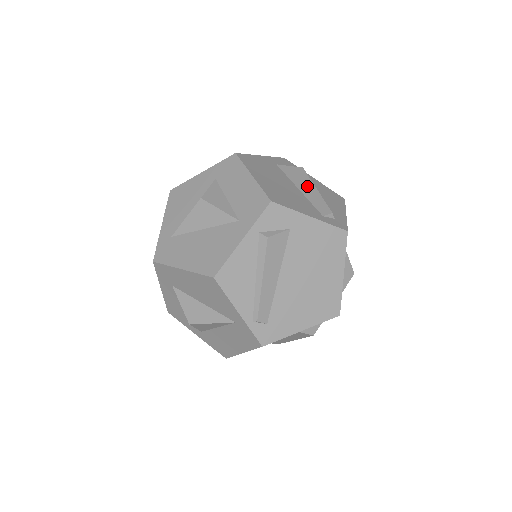
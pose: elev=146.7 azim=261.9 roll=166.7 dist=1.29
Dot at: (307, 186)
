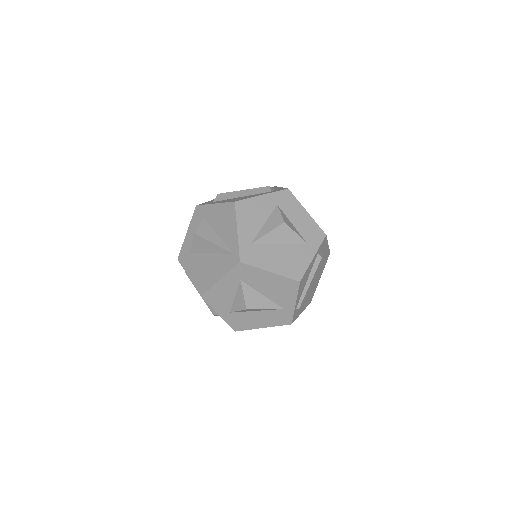
Dot at: occluded
